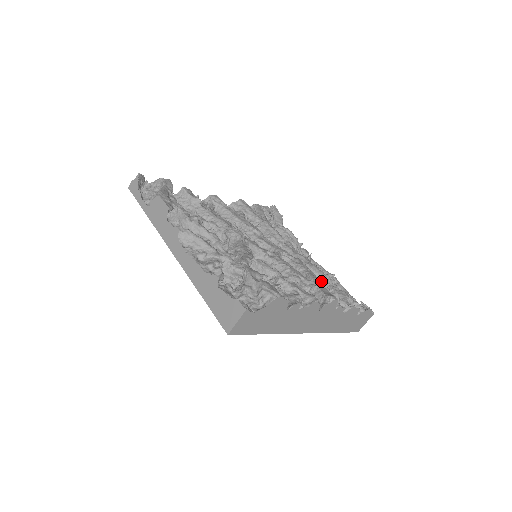
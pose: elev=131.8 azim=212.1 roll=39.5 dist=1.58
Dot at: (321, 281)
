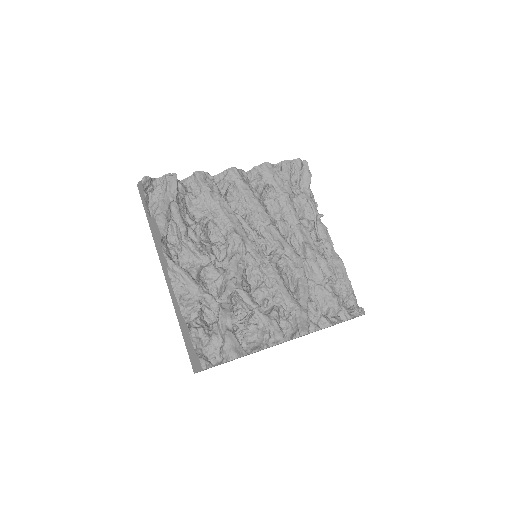
Dot at: (318, 282)
